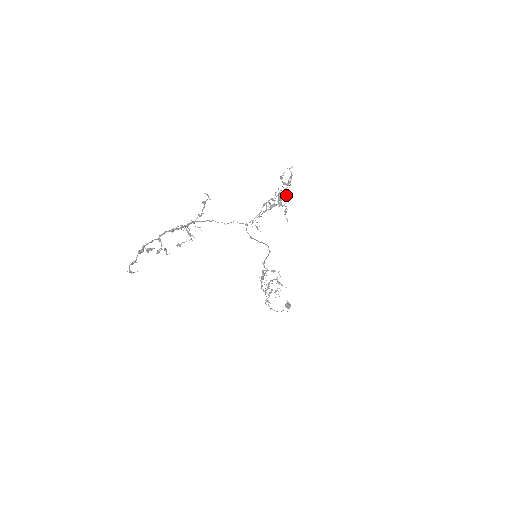
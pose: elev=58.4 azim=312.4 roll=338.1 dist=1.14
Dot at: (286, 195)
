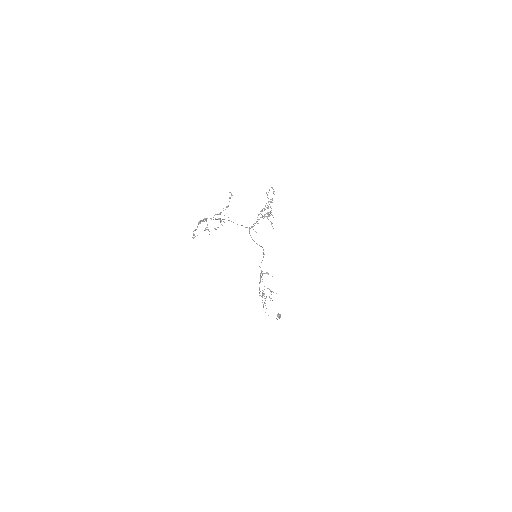
Dot at: occluded
